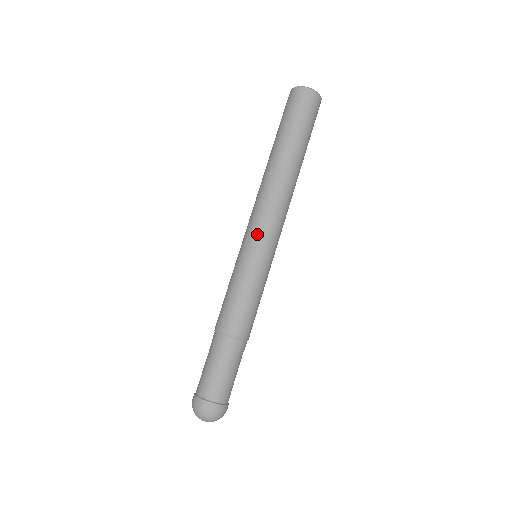
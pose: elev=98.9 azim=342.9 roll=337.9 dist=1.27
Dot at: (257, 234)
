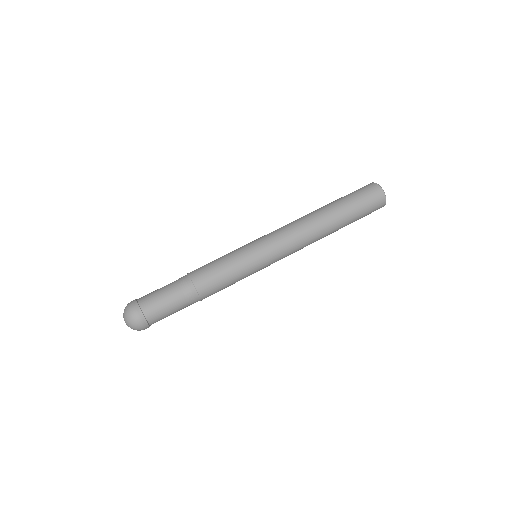
Dot at: (266, 238)
